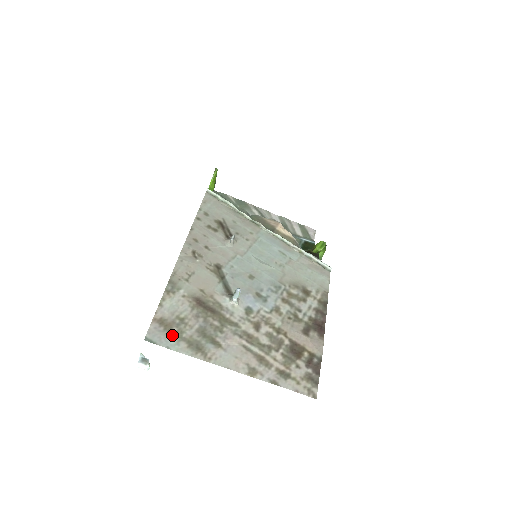
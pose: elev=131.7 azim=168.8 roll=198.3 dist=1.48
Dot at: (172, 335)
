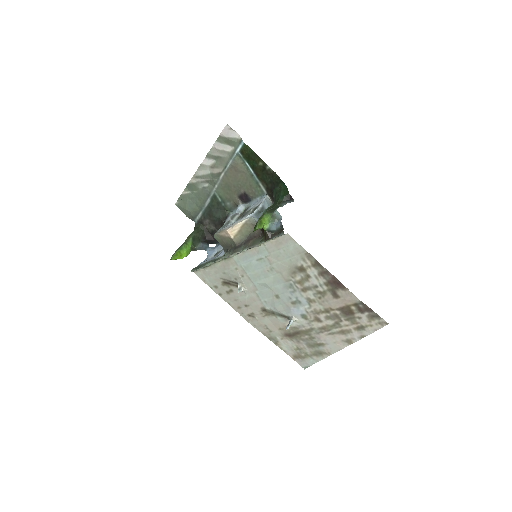
Dot at: (306, 358)
